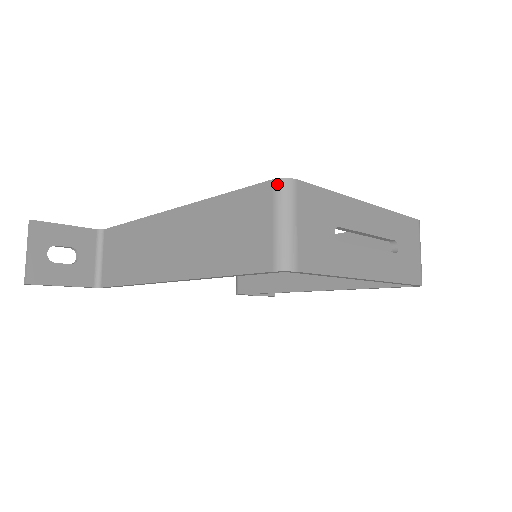
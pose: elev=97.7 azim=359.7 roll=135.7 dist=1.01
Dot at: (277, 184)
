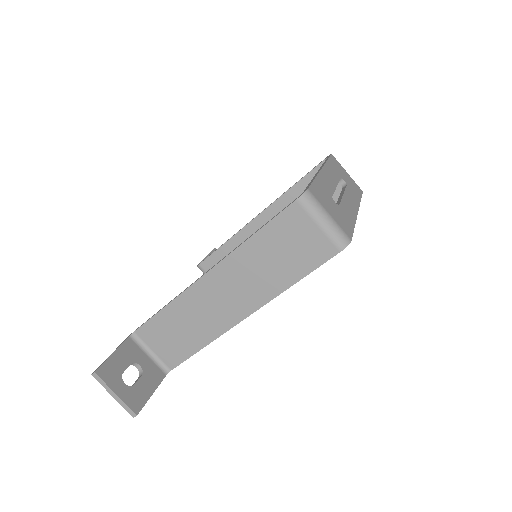
Dot at: (302, 201)
